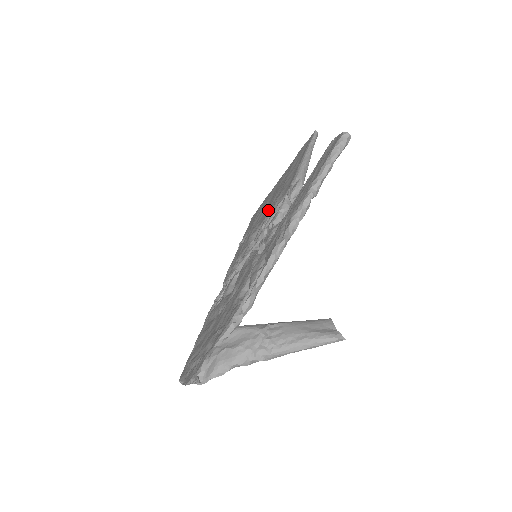
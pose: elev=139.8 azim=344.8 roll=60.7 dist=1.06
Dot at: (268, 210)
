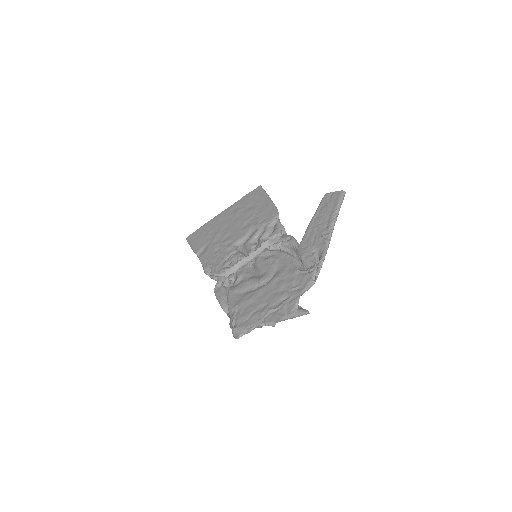
Dot at: (246, 229)
